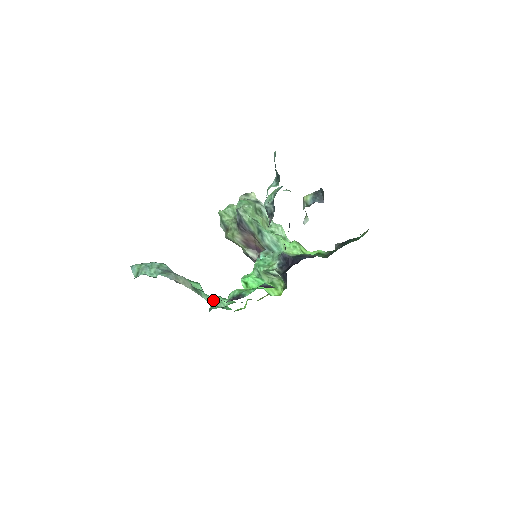
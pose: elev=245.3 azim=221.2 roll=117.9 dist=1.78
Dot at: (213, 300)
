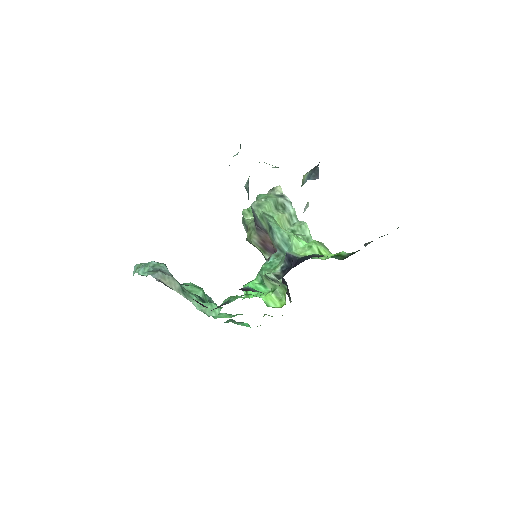
Dot at: (204, 307)
